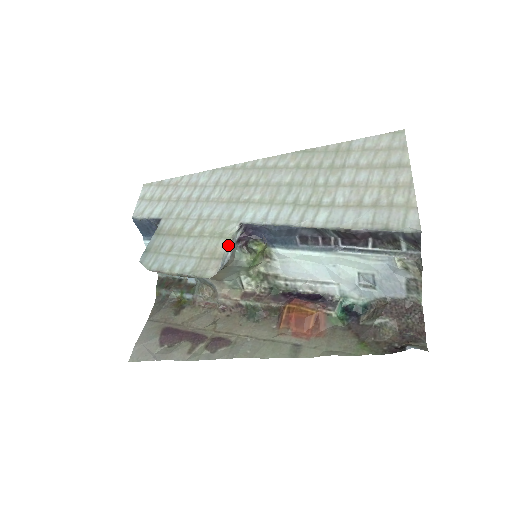
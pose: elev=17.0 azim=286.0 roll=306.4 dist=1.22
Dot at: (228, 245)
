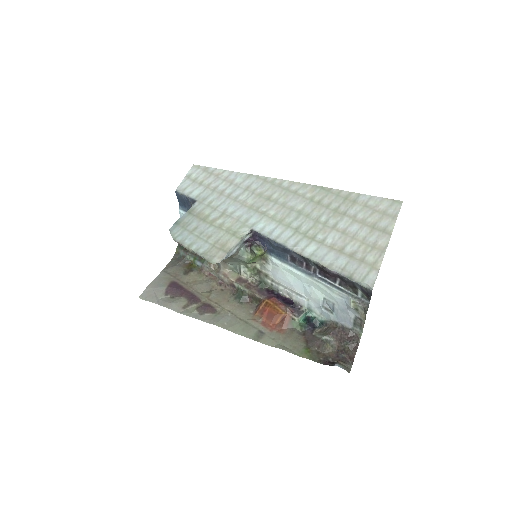
Dot at: (236, 243)
